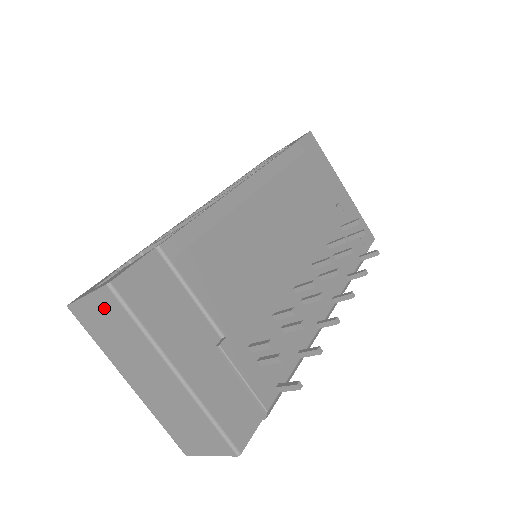
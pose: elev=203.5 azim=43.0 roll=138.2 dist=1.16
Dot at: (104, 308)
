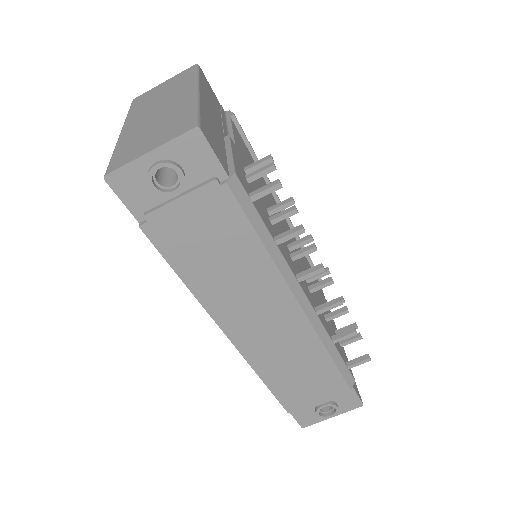
Dot at: (174, 80)
